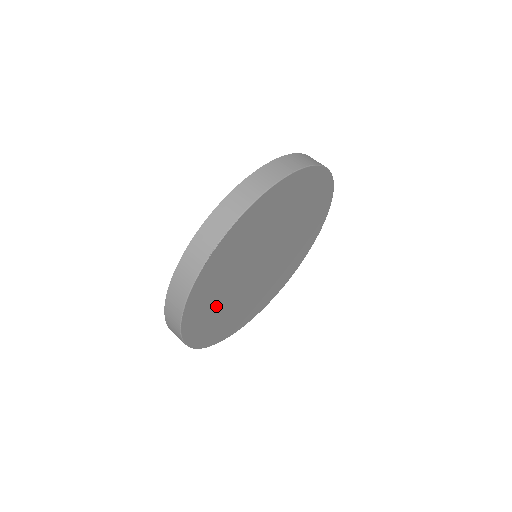
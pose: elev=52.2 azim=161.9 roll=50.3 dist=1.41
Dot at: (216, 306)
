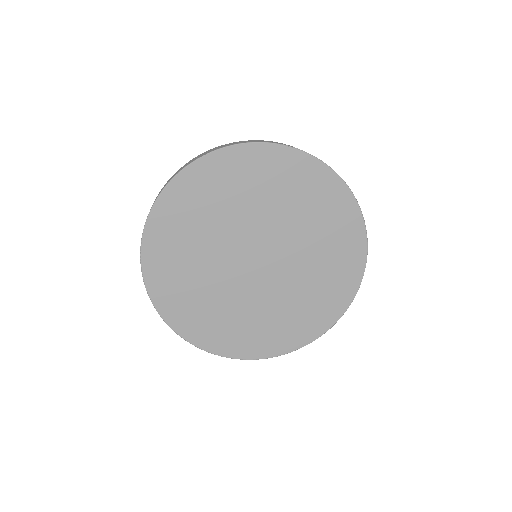
Dot at: (226, 317)
